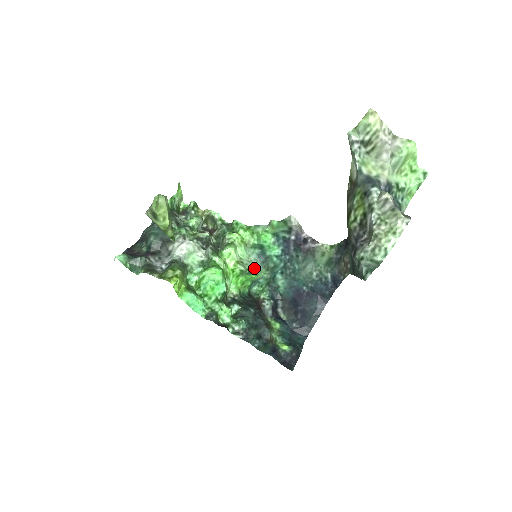
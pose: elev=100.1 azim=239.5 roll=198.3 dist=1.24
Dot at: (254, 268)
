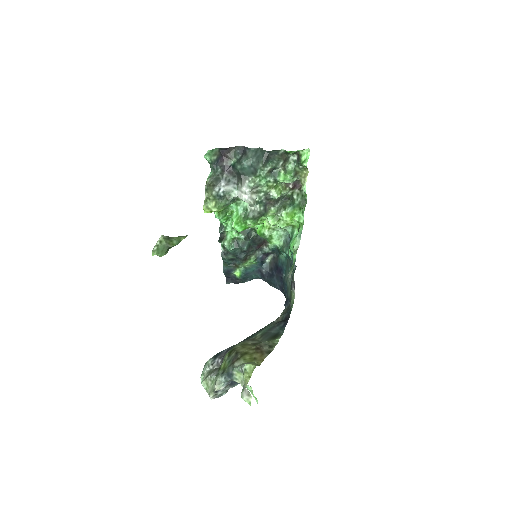
Dot at: (279, 236)
